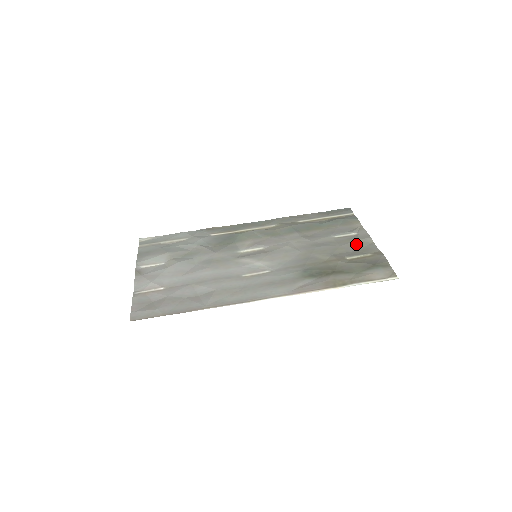
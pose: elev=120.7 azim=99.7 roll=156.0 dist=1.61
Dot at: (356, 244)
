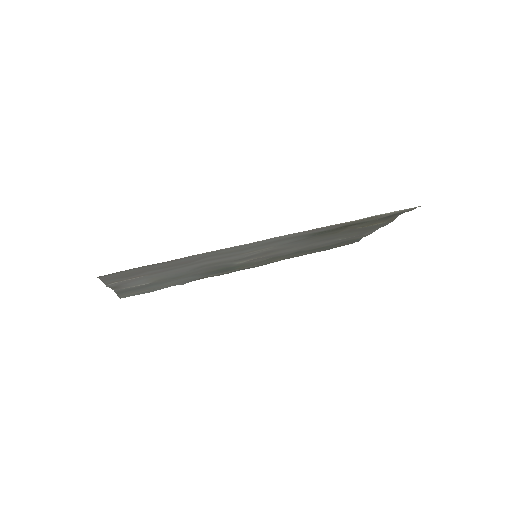
Dot at: (366, 230)
